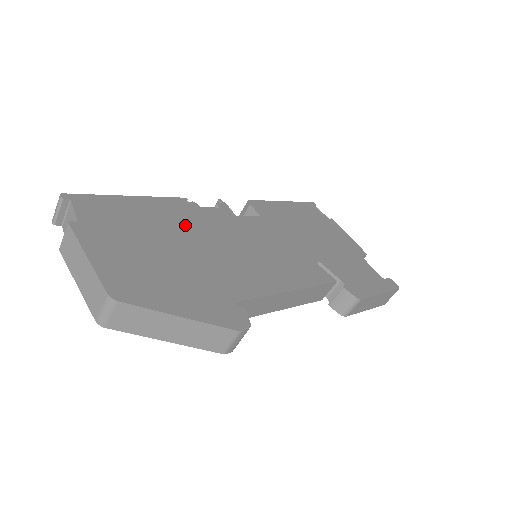
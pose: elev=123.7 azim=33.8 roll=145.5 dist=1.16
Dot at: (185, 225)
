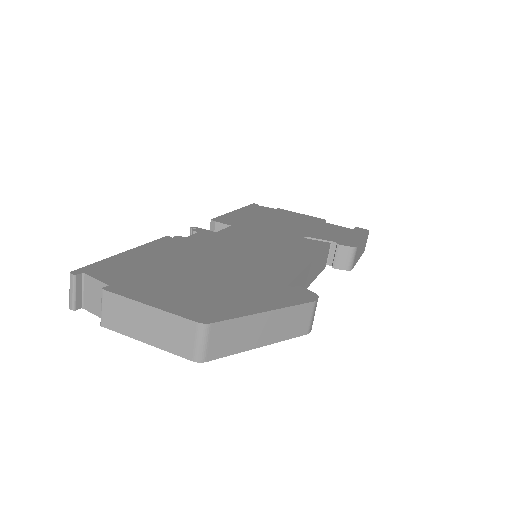
Dot at: (190, 253)
